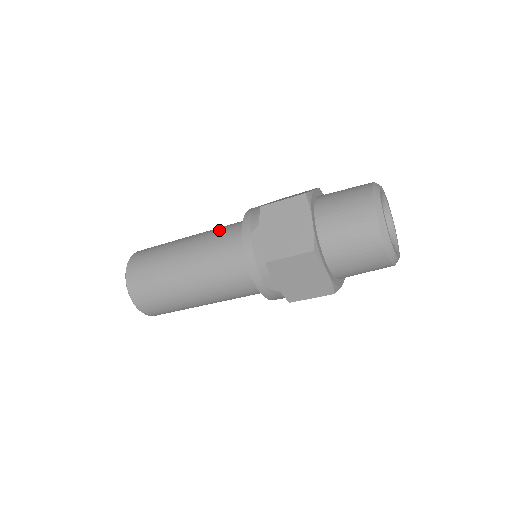
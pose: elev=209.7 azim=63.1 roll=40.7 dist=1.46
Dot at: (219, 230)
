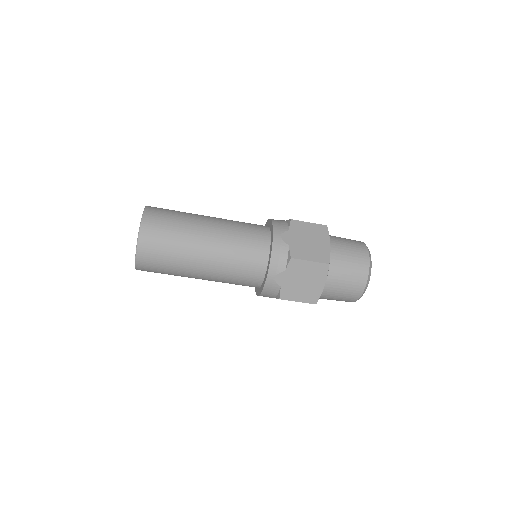
Dot at: (242, 222)
